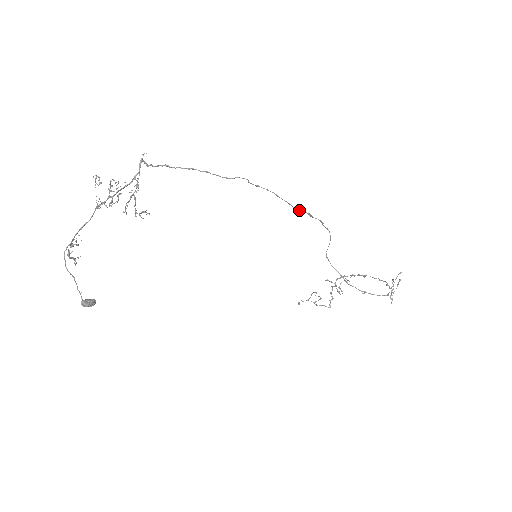
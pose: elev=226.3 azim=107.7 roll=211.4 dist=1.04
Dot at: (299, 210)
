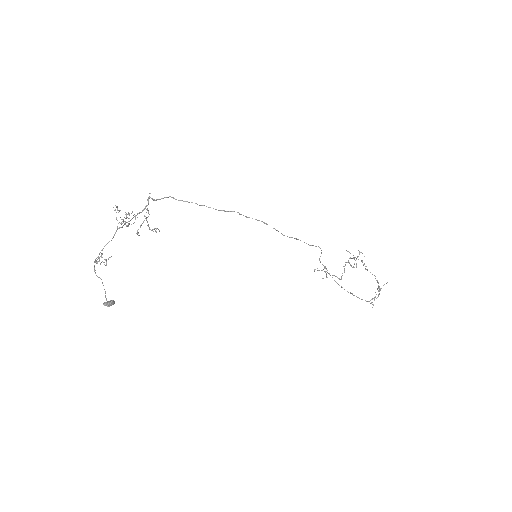
Dot at: occluded
